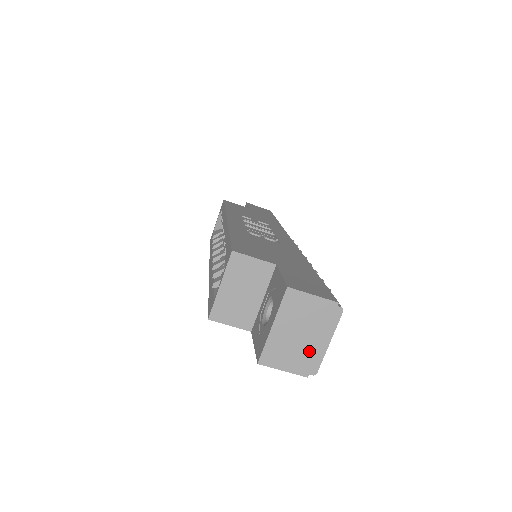
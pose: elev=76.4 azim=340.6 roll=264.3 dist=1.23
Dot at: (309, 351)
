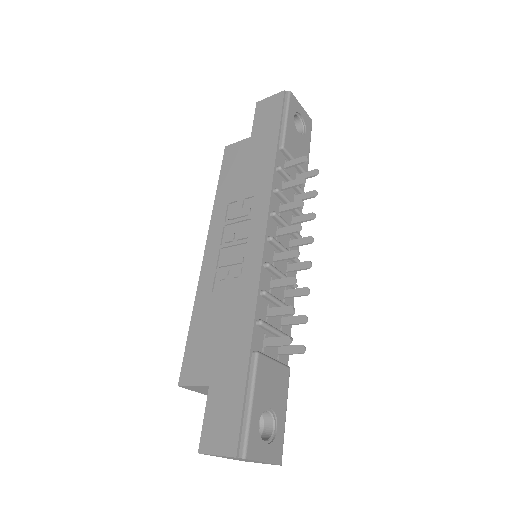
Dot at: (259, 462)
